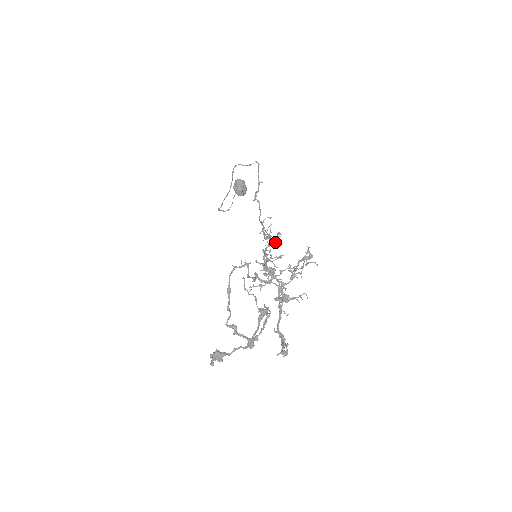
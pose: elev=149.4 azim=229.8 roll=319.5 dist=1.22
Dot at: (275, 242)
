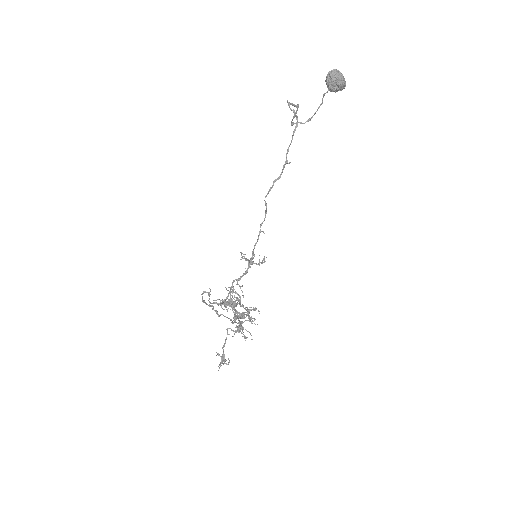
Dot at: occluded
